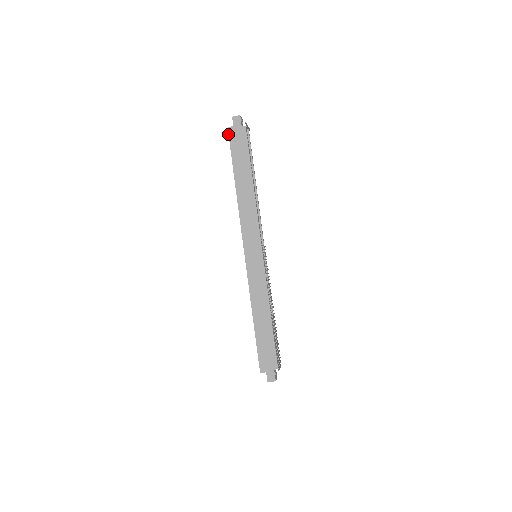
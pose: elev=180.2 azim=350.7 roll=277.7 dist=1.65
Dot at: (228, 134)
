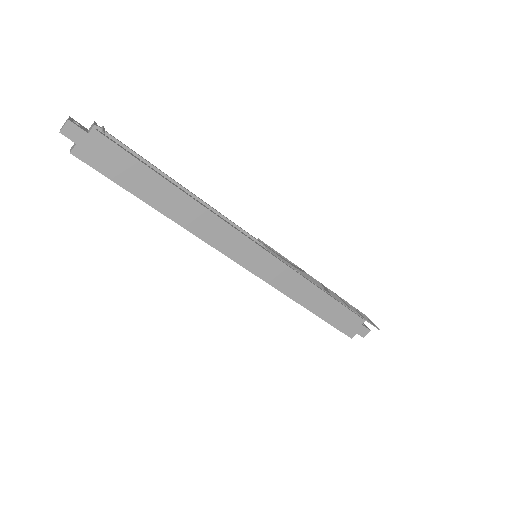
Dot at: occluded
